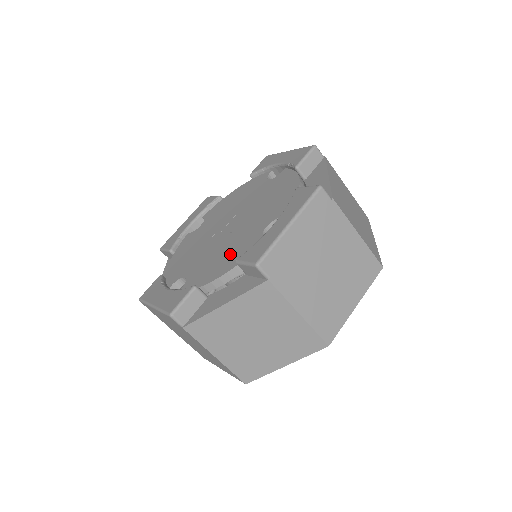
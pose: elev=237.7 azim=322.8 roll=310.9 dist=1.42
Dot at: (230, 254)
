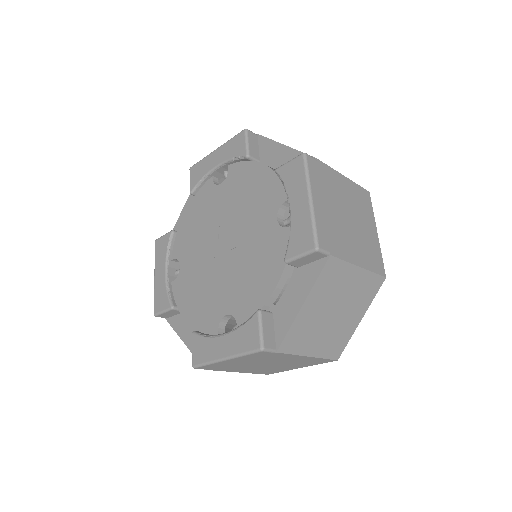
Dot at: (262, 263)
